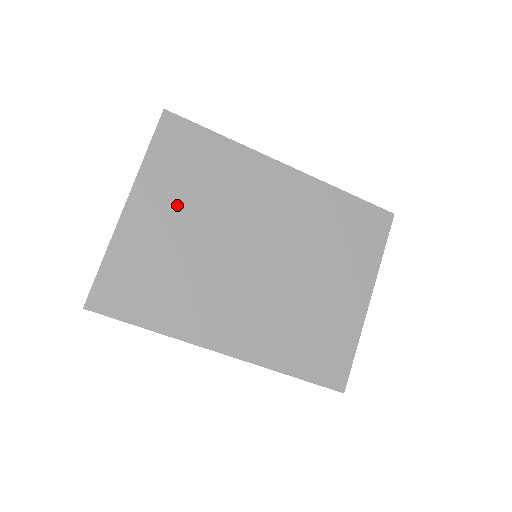
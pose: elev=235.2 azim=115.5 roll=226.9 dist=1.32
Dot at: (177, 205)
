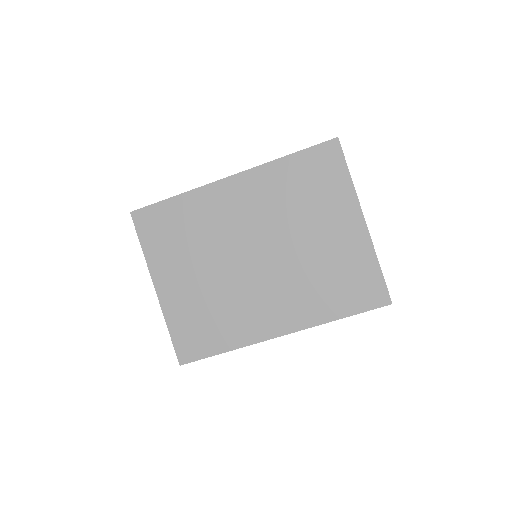
Dot at: (183, 265)
